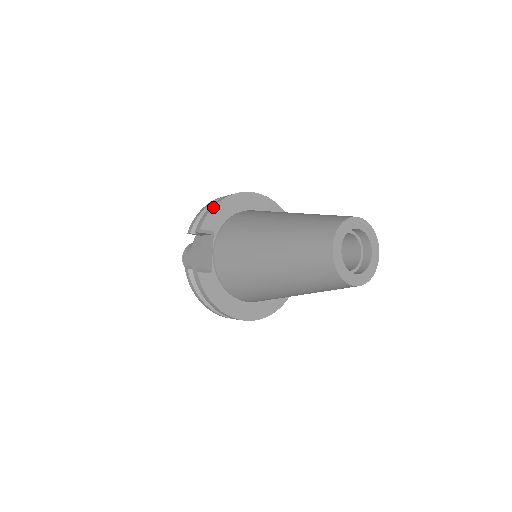
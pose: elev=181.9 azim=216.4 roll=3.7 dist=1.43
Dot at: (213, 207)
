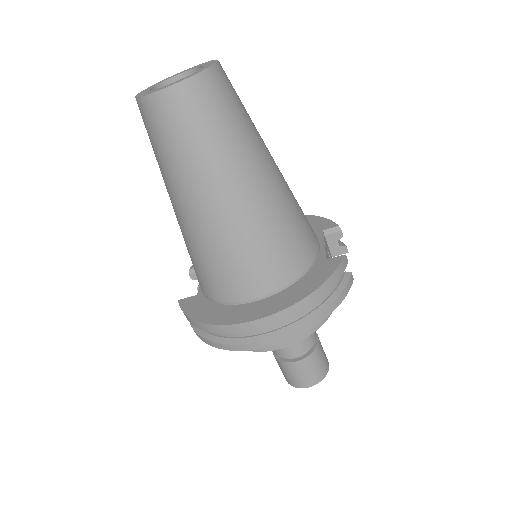
Dot at: occluded
